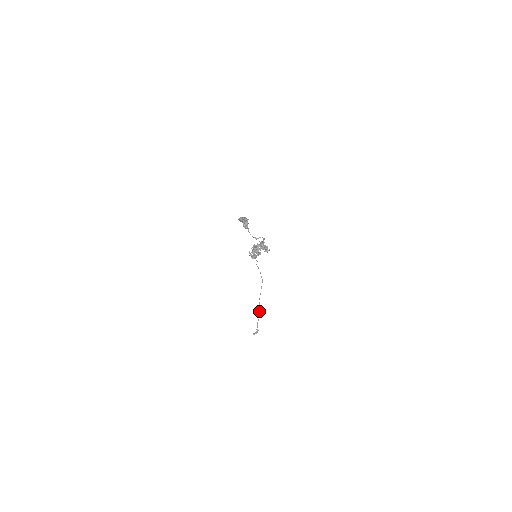
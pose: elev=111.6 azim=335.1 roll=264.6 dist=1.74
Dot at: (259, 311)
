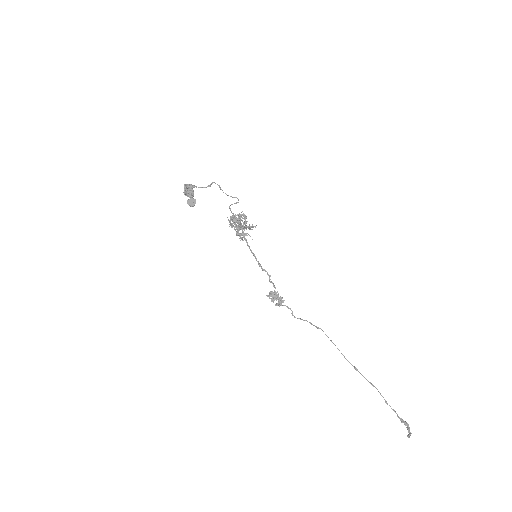
Dot at: (368, 381)
